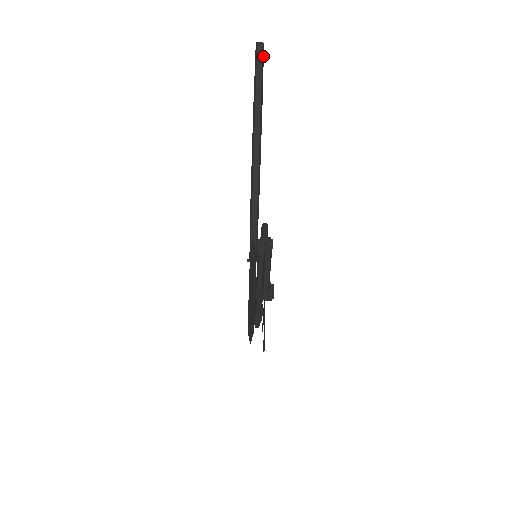
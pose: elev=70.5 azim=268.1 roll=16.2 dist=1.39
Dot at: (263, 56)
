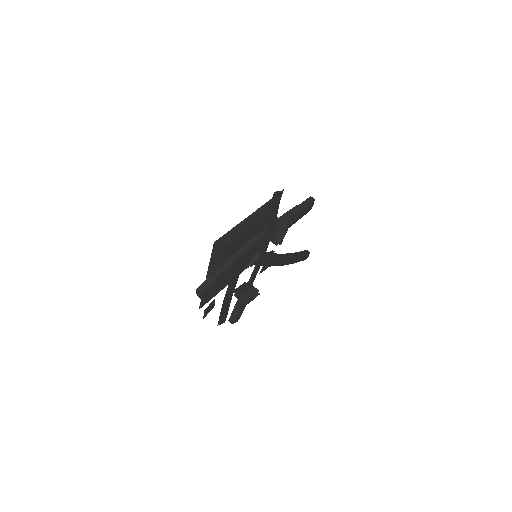
Dot at: (306, 256)
